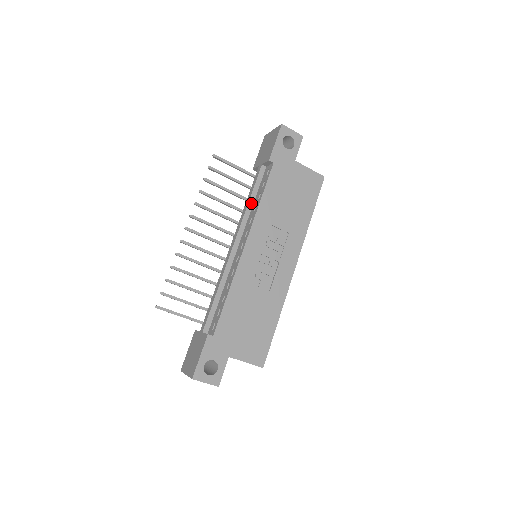
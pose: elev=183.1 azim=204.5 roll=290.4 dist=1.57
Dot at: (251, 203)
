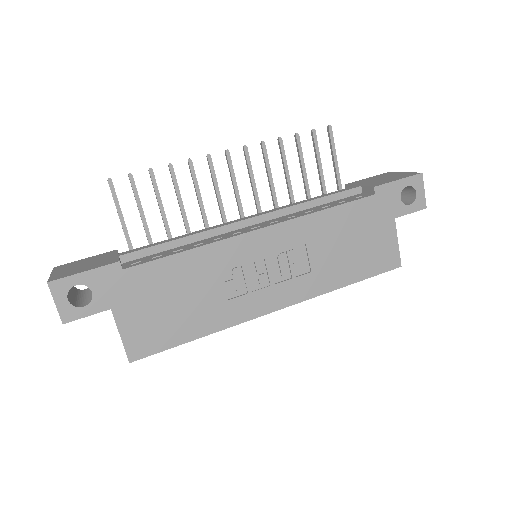
Dot at: (311, 204)
